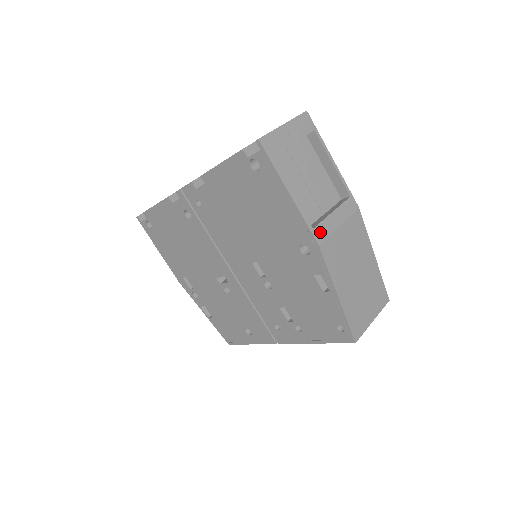
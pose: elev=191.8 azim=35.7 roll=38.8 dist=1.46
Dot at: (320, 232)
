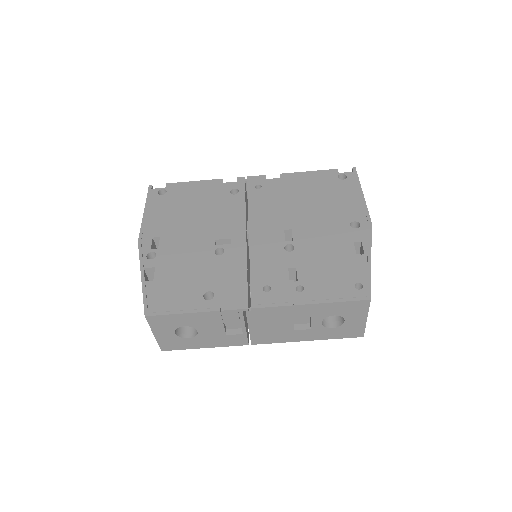
Dot at: occluded
